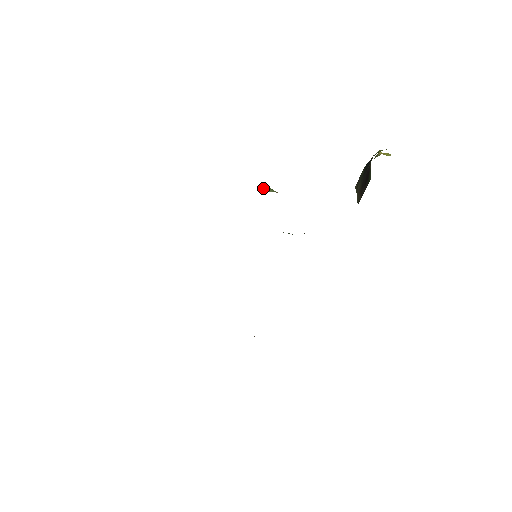
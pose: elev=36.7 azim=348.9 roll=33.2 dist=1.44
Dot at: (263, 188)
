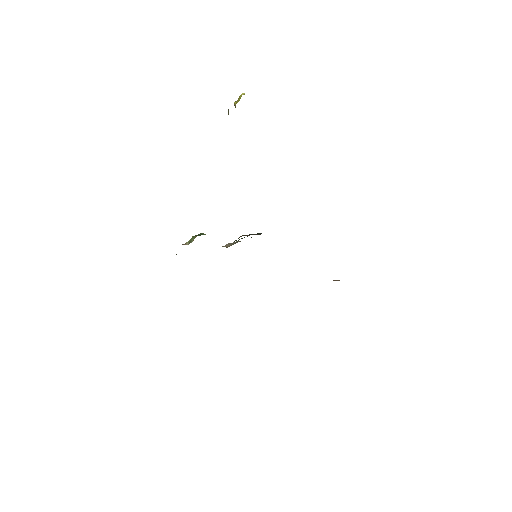
Dot at: (189, 242)
